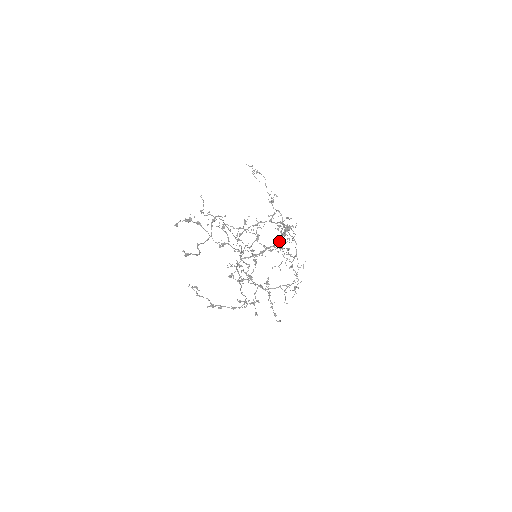
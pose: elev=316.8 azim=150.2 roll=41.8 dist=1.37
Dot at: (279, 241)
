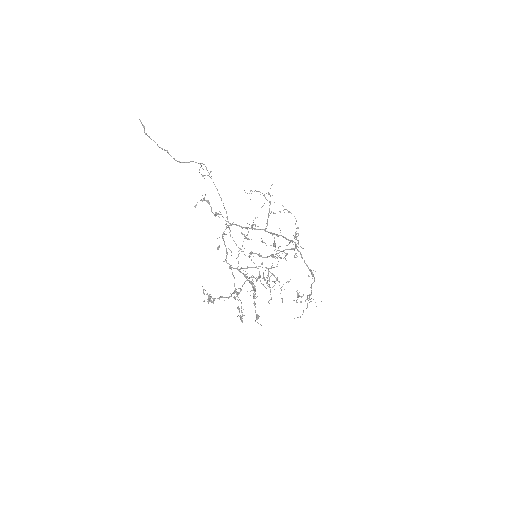
Dot at: (272, 234)
